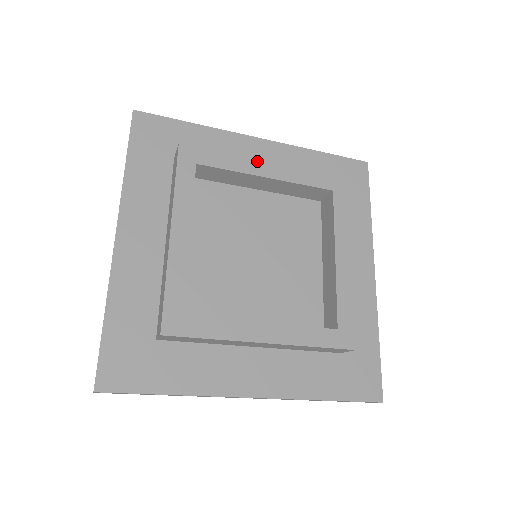
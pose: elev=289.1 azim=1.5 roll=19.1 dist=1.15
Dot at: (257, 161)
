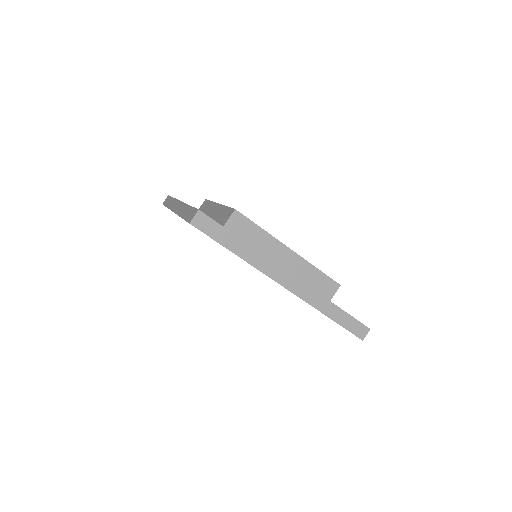
Dot at: occluded
